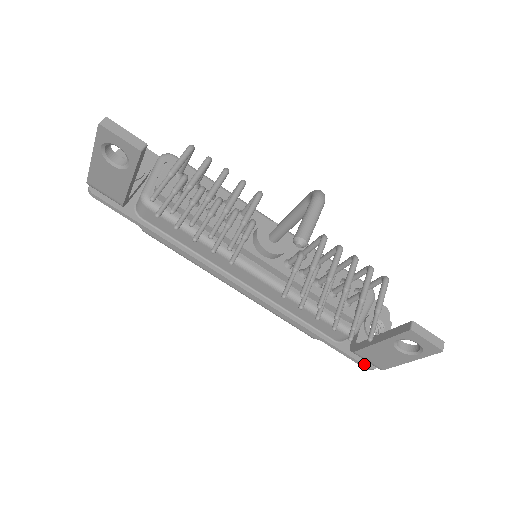
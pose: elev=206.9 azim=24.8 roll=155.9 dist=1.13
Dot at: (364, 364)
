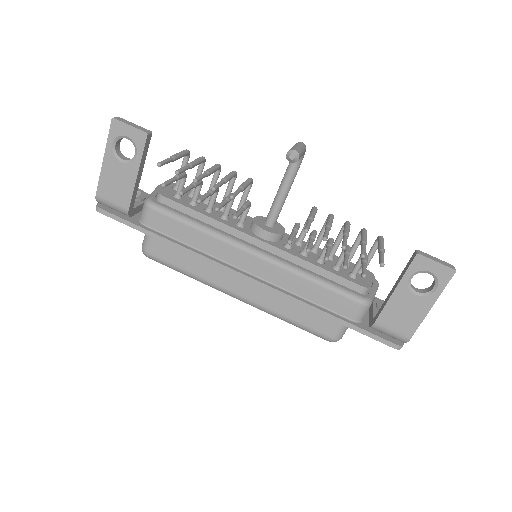
Dot at: (389, 341)
